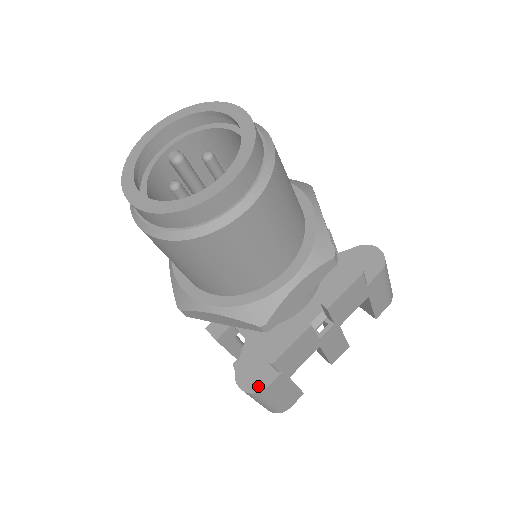
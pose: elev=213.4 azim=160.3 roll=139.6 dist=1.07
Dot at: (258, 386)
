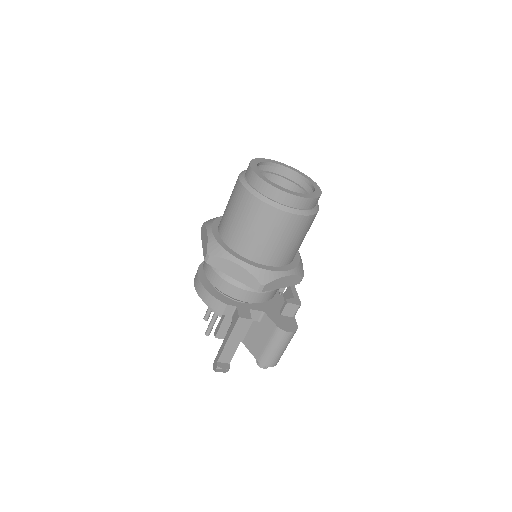
Dot at: (294, 327)
